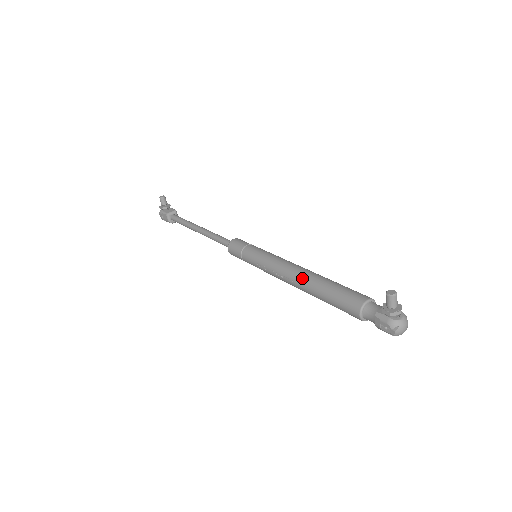
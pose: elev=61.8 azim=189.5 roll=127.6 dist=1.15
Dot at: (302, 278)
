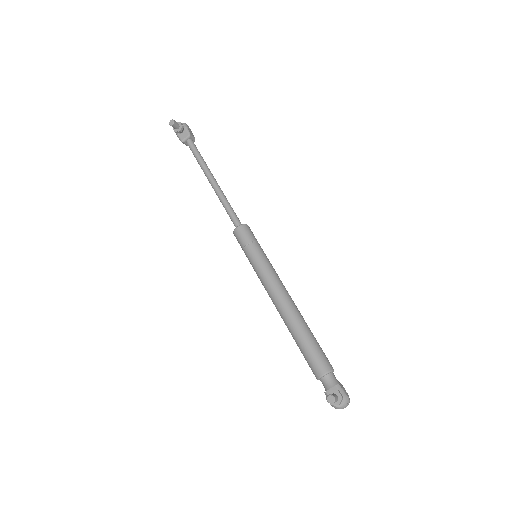
Dot at: (283, 319)
